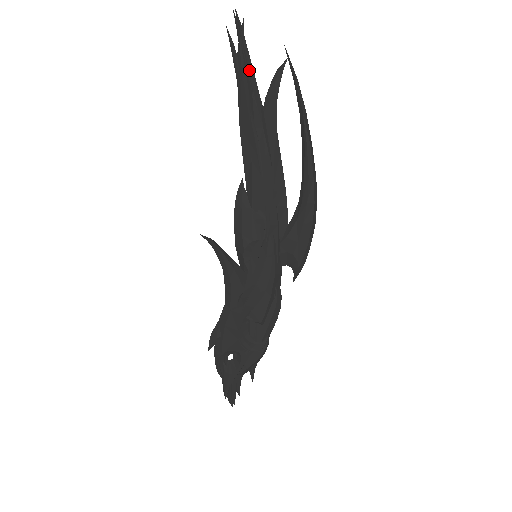
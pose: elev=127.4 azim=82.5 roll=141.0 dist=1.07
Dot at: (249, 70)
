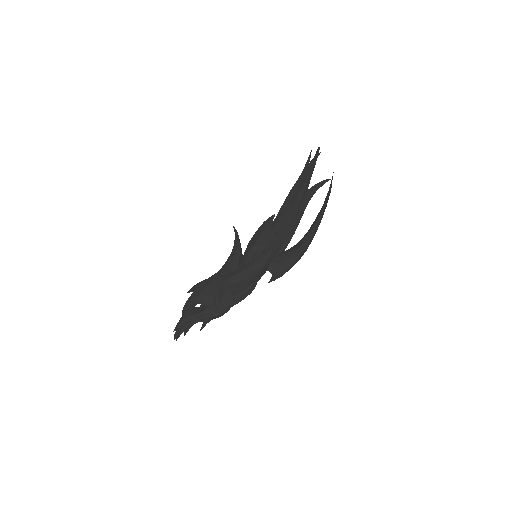
Dot at: (311, 171)
